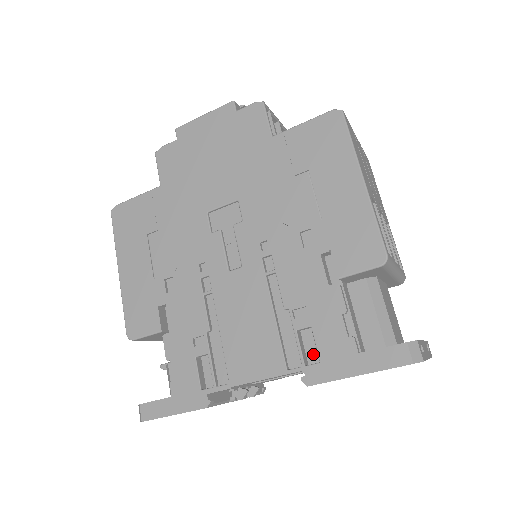
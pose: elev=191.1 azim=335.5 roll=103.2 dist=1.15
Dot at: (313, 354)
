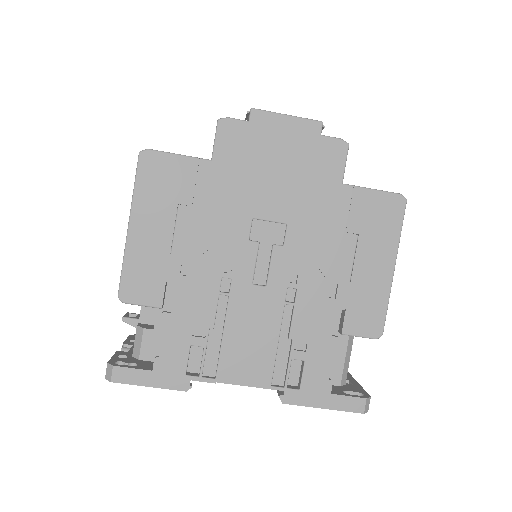
Dot at: (293, 378)
